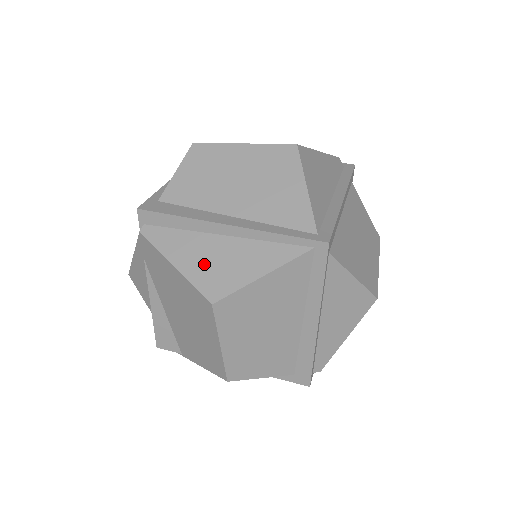
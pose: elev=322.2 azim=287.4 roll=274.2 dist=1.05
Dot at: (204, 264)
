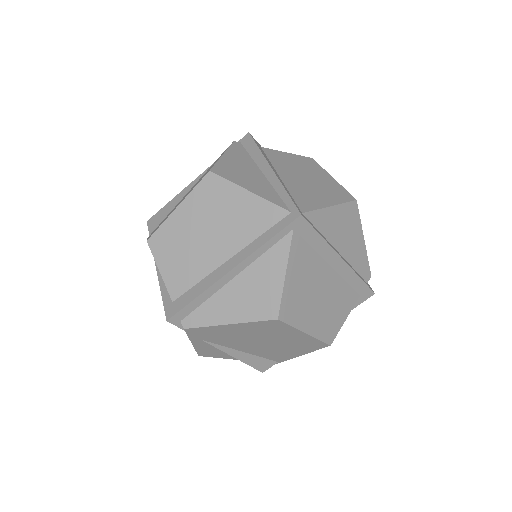
Dot at: (235, 166)
